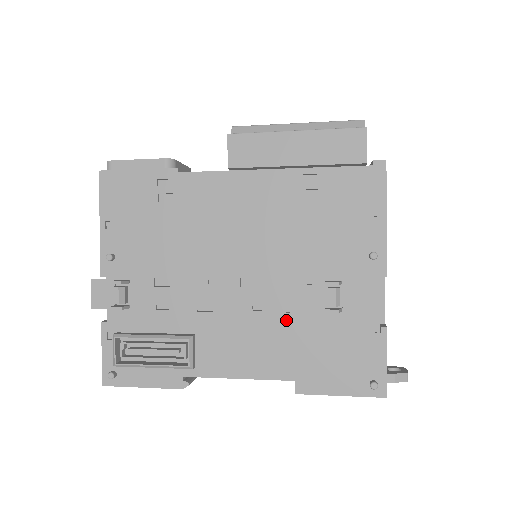
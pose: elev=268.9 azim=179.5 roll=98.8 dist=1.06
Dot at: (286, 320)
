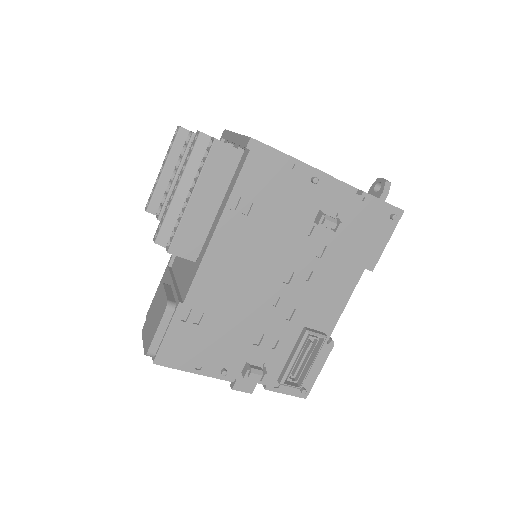
Dot at: (325, 260)
